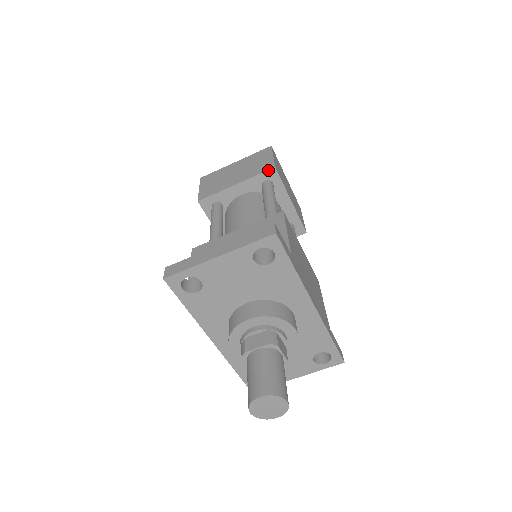
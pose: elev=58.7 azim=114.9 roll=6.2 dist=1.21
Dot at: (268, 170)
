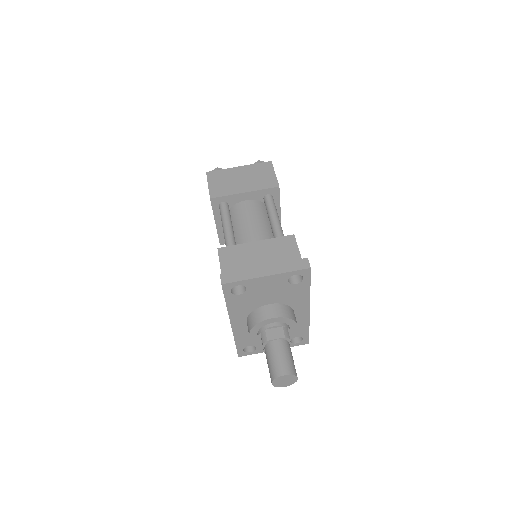
Dot at: (273, 187)
